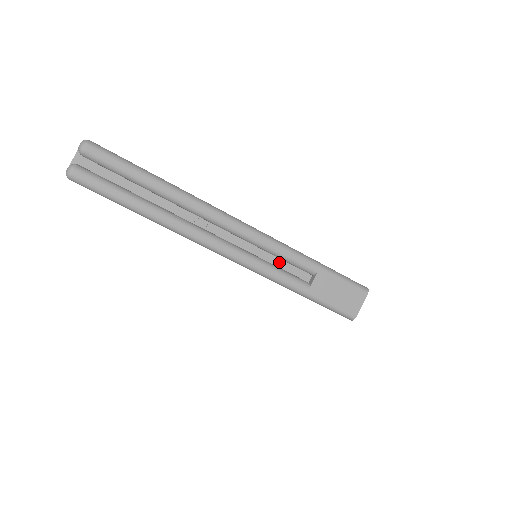
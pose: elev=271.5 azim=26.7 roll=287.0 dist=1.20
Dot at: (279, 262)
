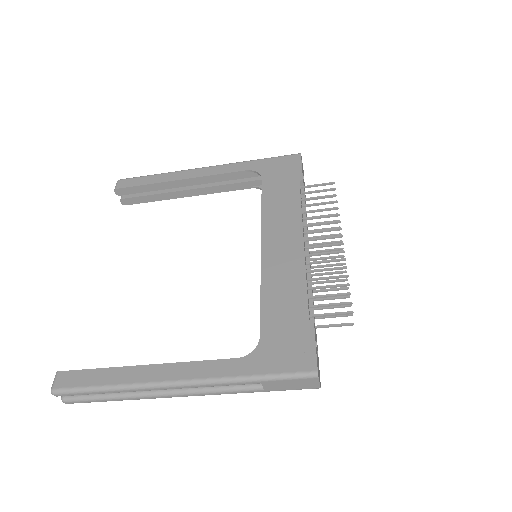
Dot at: occluded
